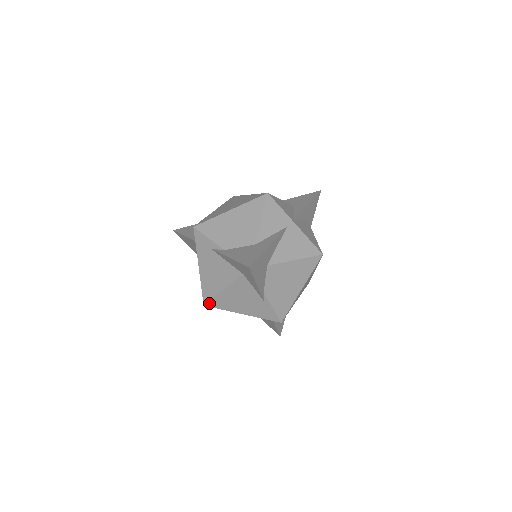
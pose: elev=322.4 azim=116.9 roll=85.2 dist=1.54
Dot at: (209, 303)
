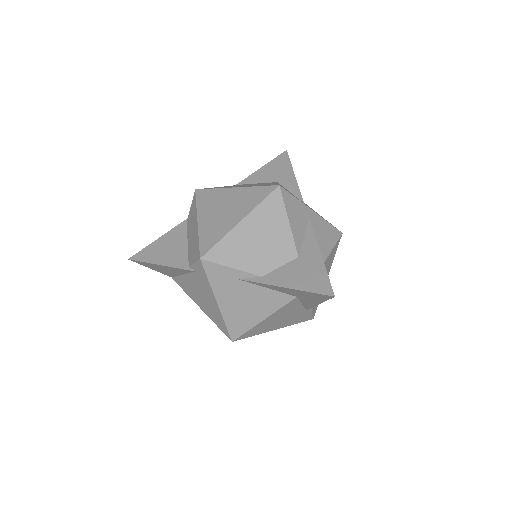
Dot at: (240, 337)
